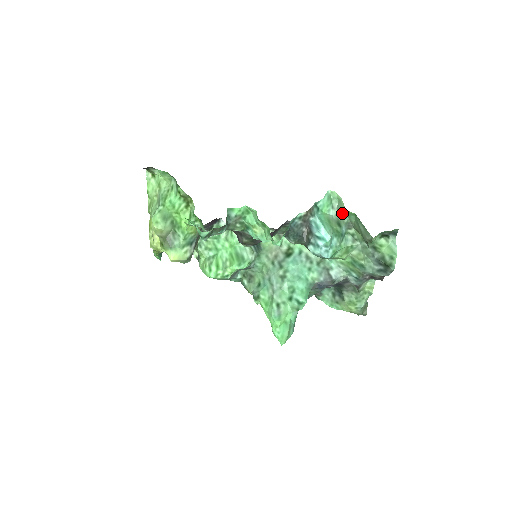
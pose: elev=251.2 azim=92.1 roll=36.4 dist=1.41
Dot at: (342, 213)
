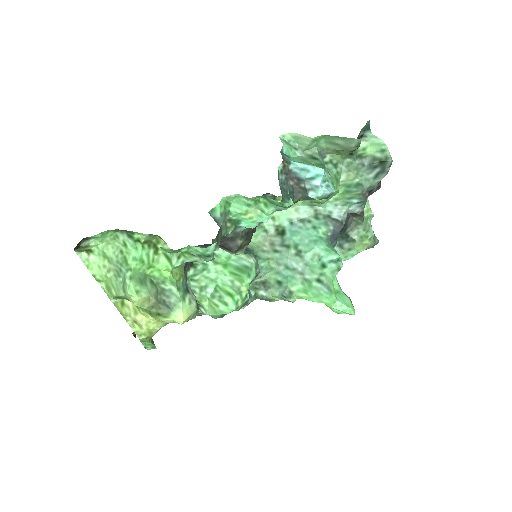
Dot at: (309, 146)
